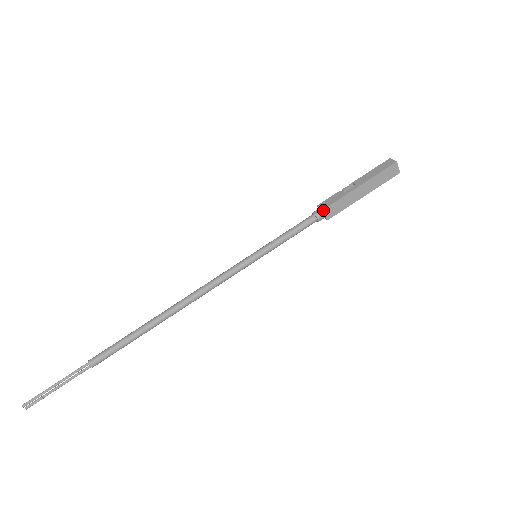
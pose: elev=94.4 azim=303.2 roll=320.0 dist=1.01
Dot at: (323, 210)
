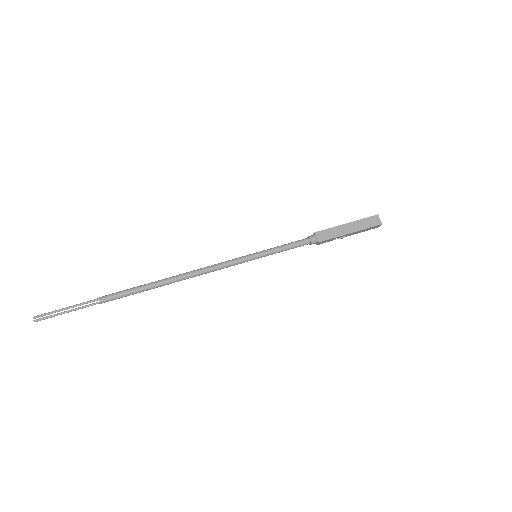
Dot at: (315, 233)
